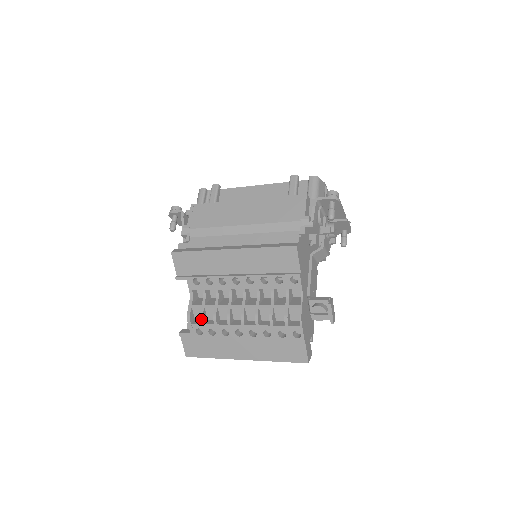
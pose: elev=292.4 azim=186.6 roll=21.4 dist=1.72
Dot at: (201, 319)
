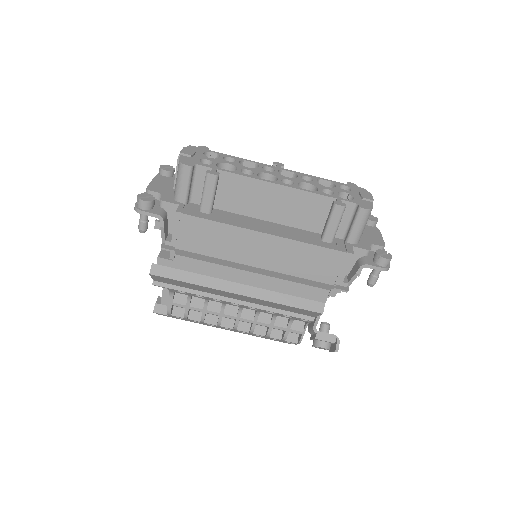
Dot at: (185, 317)
